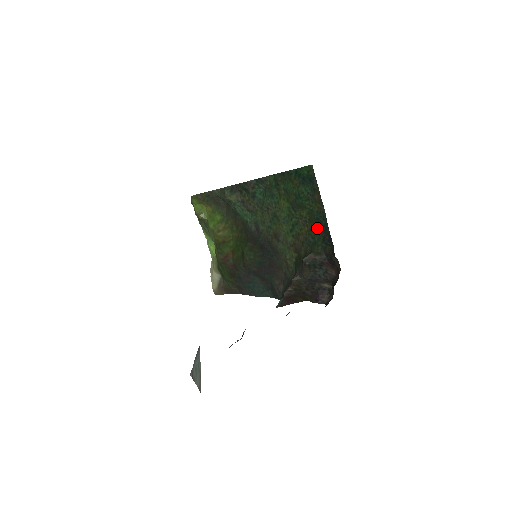
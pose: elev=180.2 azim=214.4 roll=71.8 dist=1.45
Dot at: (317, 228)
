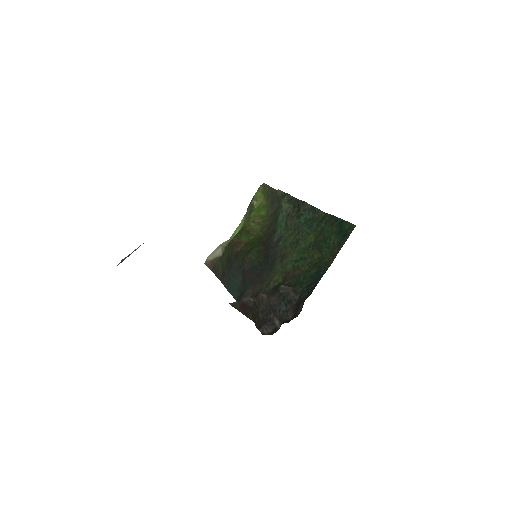
Dot at: (314, 273)
